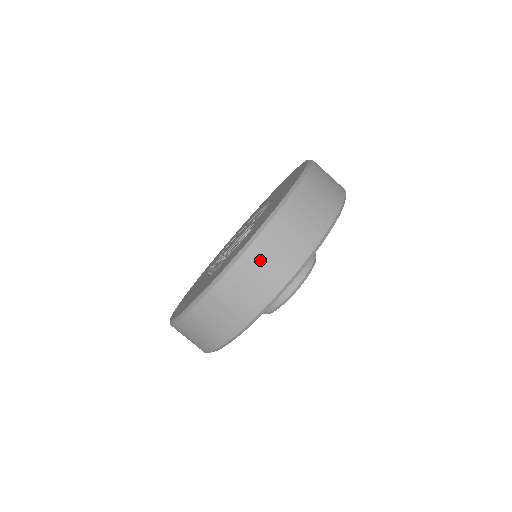
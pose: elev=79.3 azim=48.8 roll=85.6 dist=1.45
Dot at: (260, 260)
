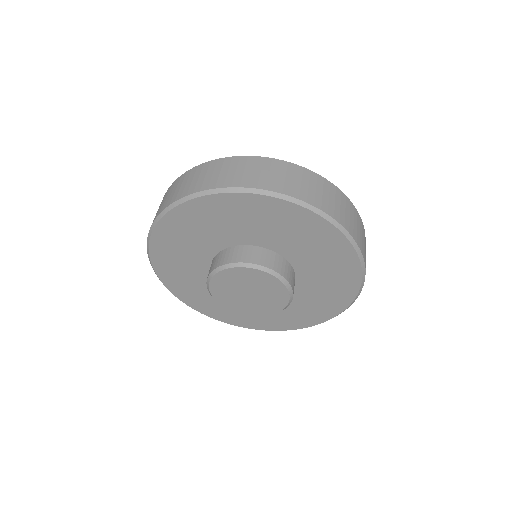
Dot at: (345, 205)
